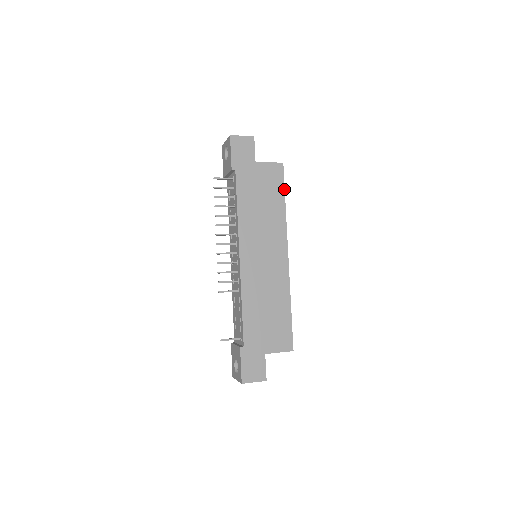
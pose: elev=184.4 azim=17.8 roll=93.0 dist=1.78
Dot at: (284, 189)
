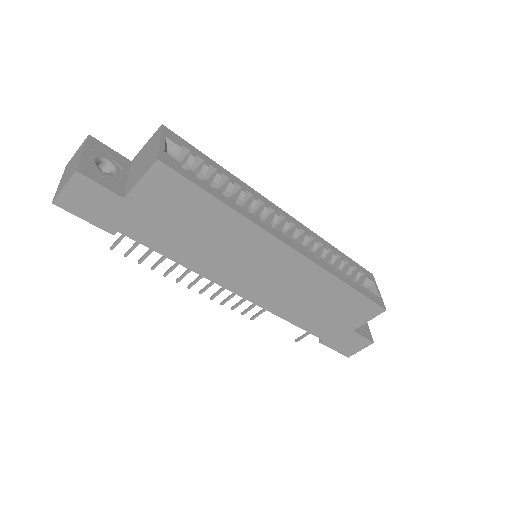
Dot at: (202, 190)
